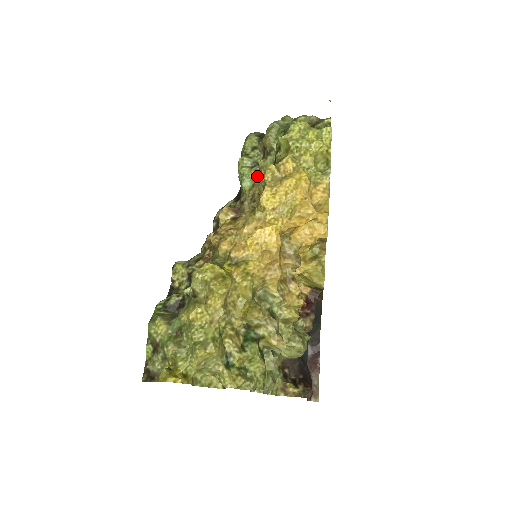
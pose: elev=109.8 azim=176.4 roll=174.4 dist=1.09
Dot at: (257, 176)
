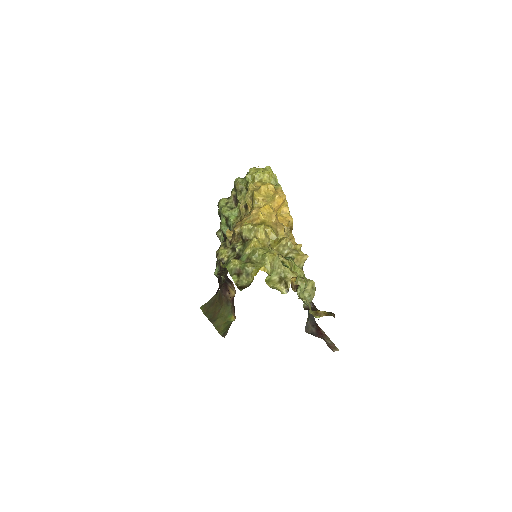
Dot at: (240, 204)
